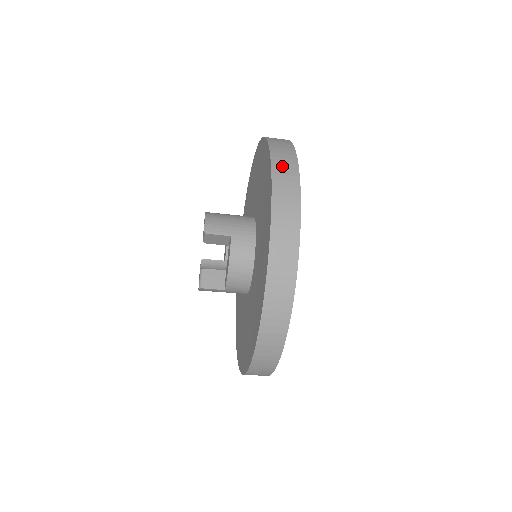
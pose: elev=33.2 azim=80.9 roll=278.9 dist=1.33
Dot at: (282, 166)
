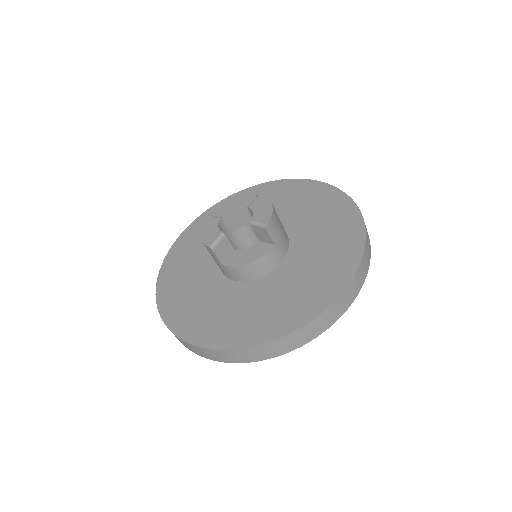
Dot at: (365, 261)
